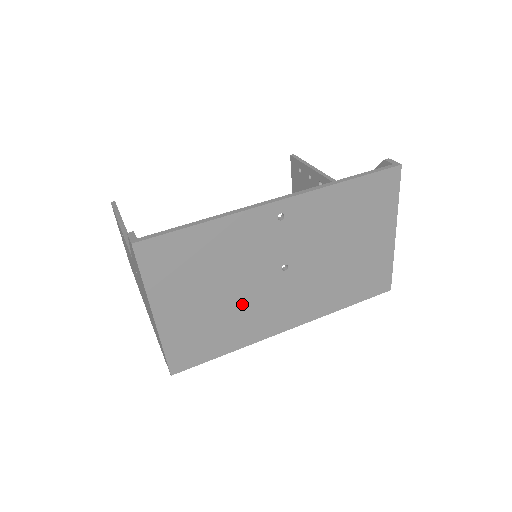
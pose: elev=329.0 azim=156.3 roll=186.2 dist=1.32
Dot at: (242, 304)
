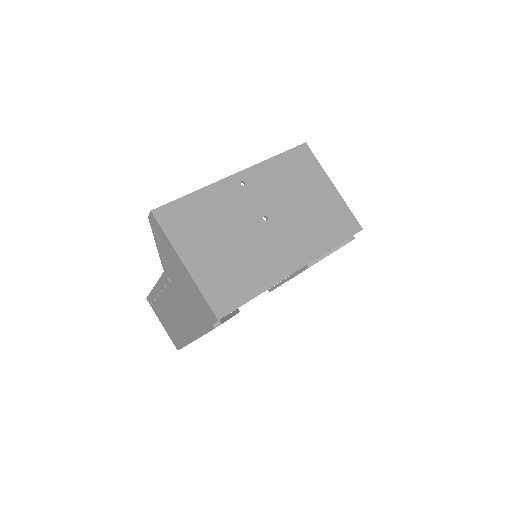
Dot at: (248, 250)
